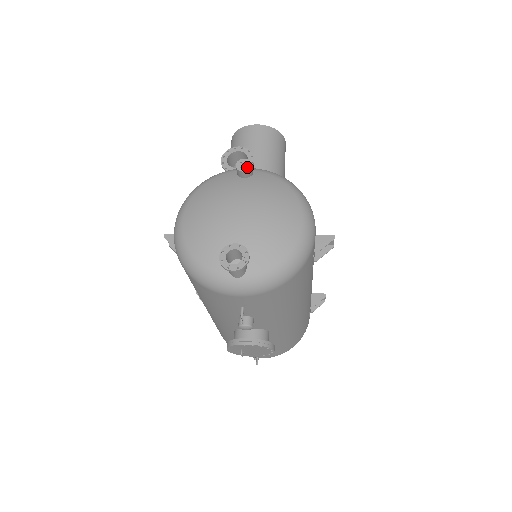
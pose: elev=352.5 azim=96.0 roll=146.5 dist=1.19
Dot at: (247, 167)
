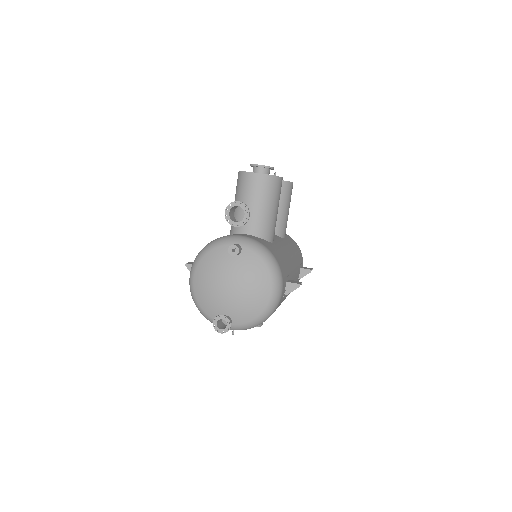
Dot at: (236, 253)
